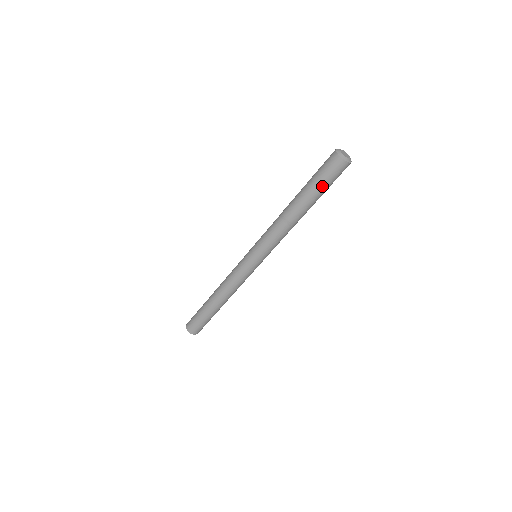
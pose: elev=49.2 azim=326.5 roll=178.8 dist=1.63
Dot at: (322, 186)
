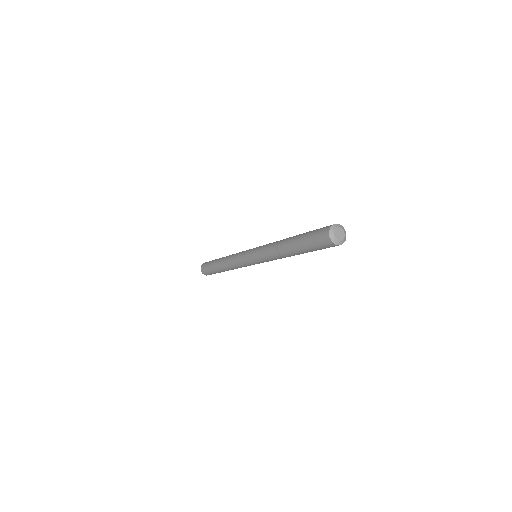
Dot at: (312, 249)
